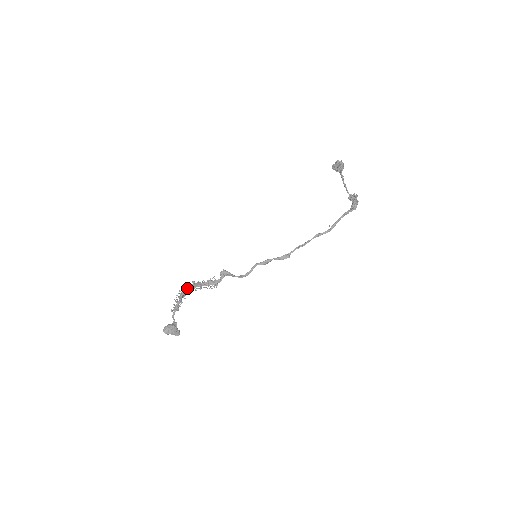
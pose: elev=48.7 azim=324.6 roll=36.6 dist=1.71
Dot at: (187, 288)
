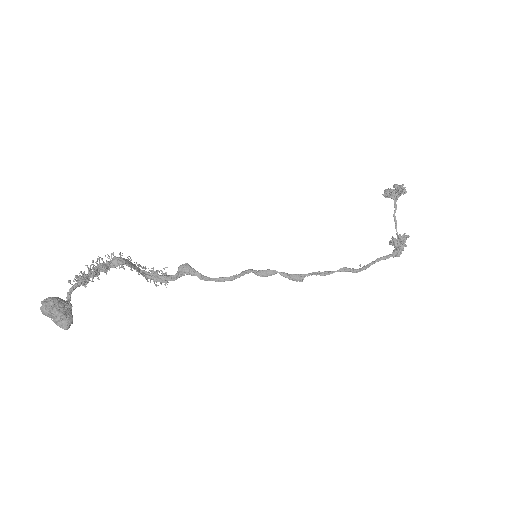
Dot at: (116, 260)
